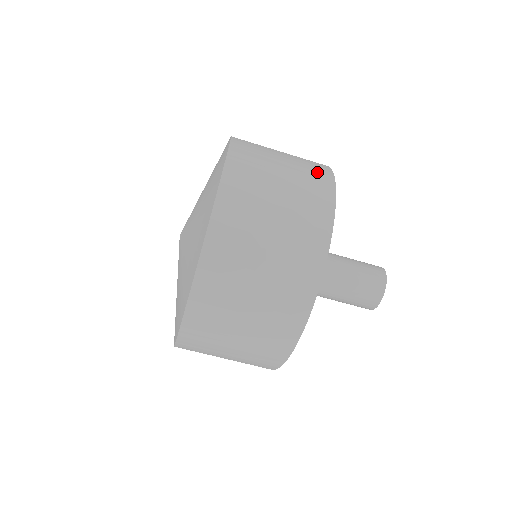
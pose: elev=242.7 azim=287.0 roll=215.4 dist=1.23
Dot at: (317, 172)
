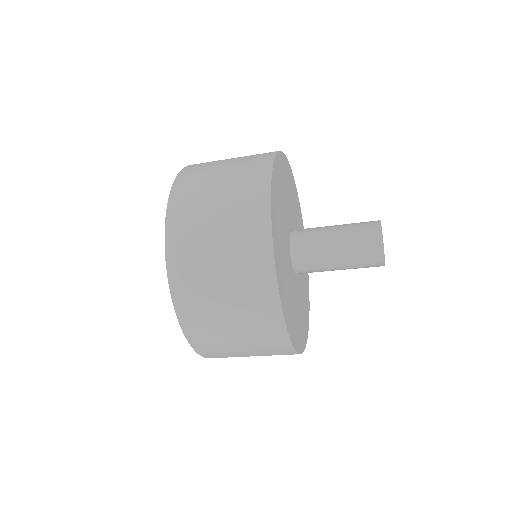
Dot at: (252, 212)
